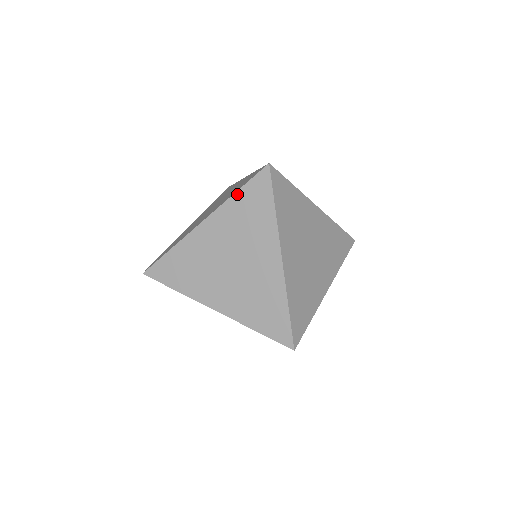
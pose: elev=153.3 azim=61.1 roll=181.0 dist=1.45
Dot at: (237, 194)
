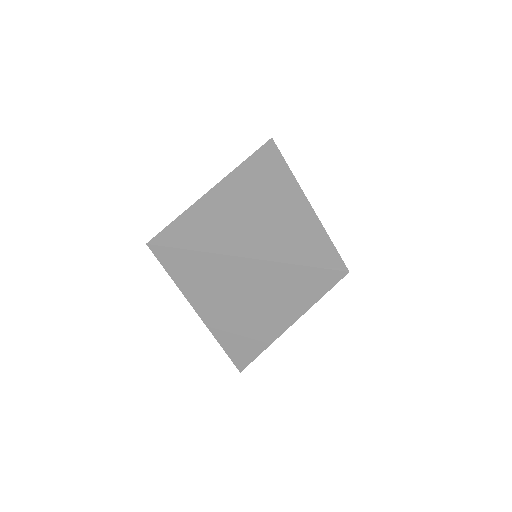
Dot at: occluded
